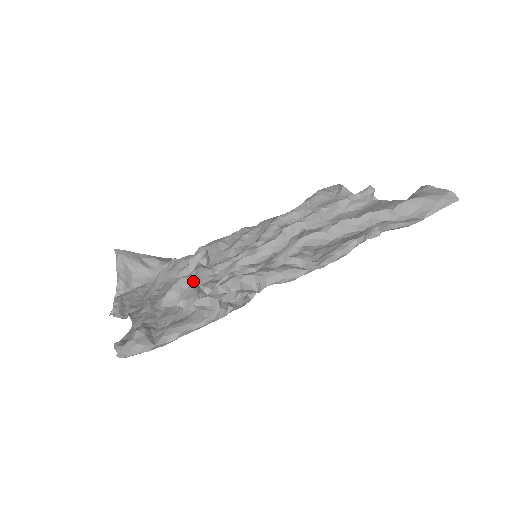
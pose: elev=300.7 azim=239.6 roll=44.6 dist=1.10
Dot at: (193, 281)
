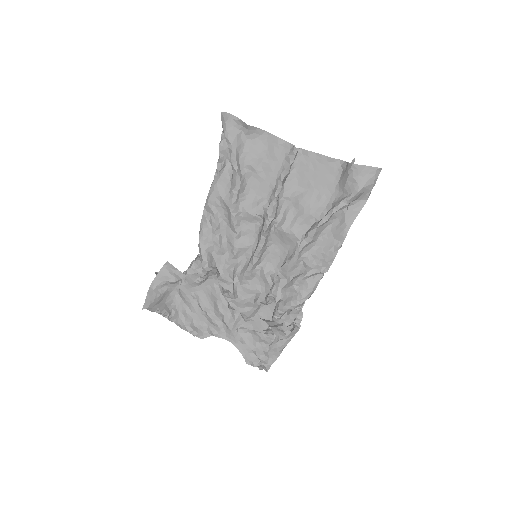
Dot at: (277, 332)
